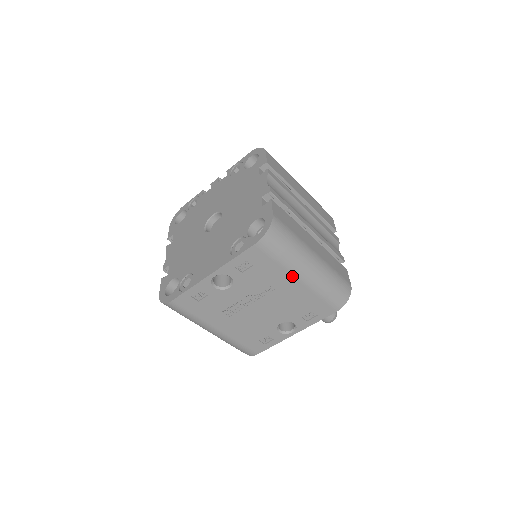
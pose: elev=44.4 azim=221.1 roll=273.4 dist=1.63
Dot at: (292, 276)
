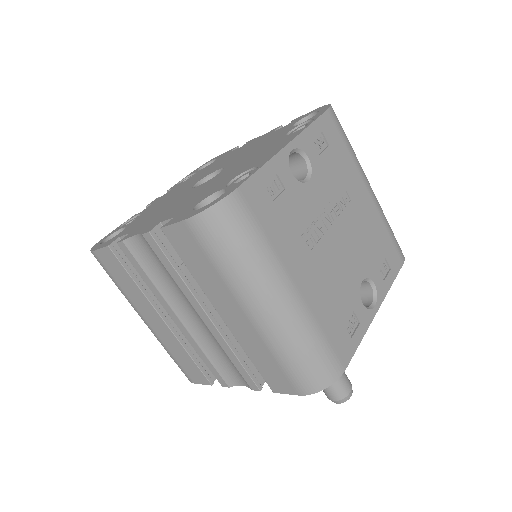
Dot at: (362, 181)
